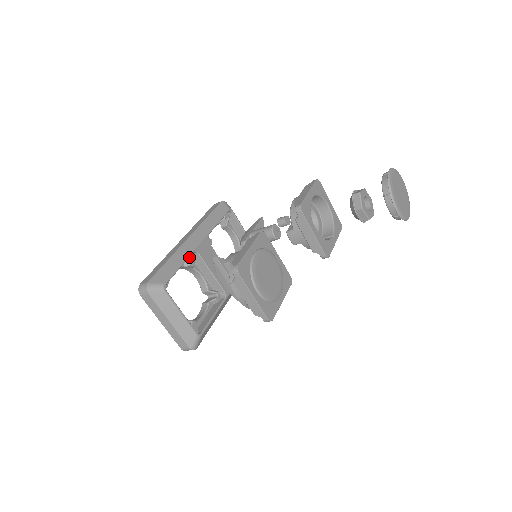
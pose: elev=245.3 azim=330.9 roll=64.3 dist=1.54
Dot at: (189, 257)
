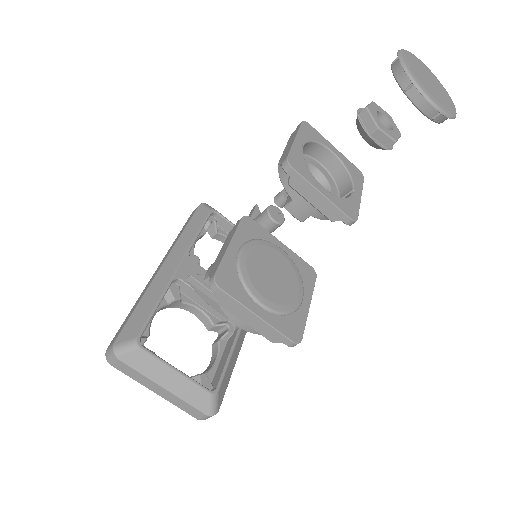
Dot at: (170, 289)
